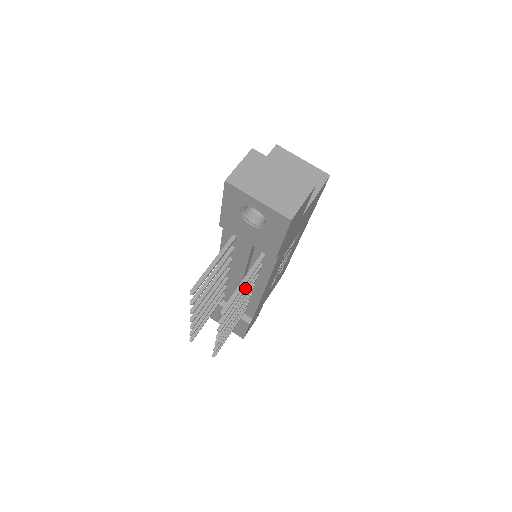
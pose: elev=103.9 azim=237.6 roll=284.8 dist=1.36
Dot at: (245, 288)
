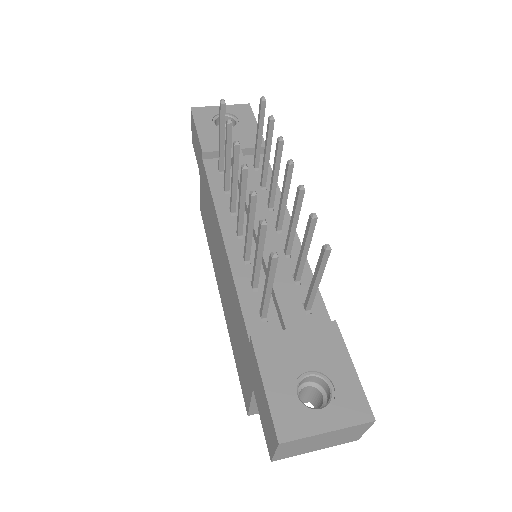
Dot at: (267, 158)
